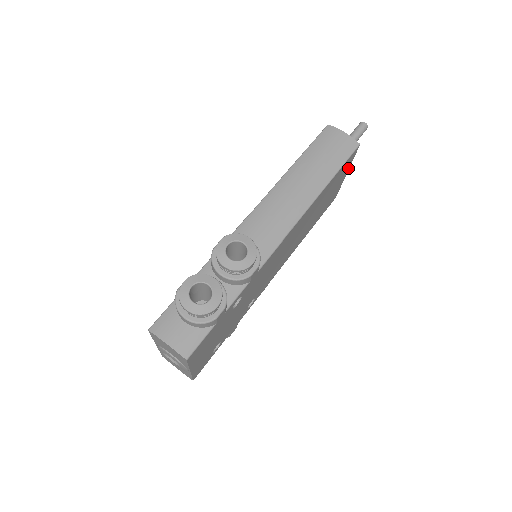
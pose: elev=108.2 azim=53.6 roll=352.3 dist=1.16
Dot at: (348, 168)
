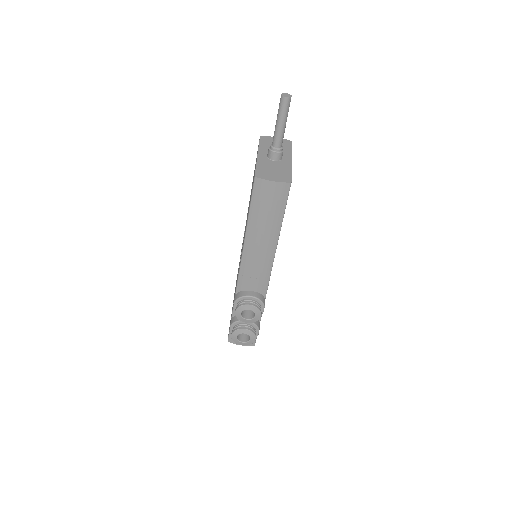
Dot at: occluded
